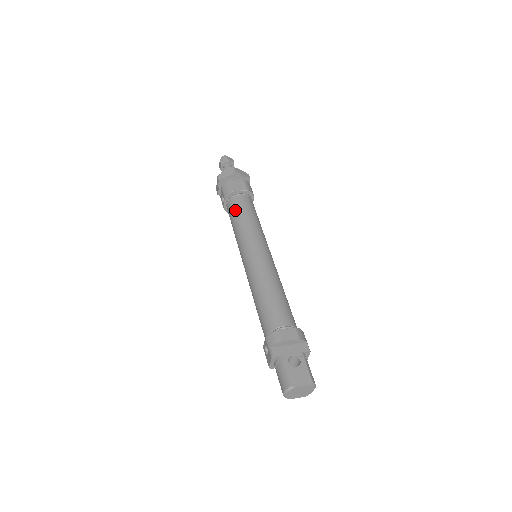
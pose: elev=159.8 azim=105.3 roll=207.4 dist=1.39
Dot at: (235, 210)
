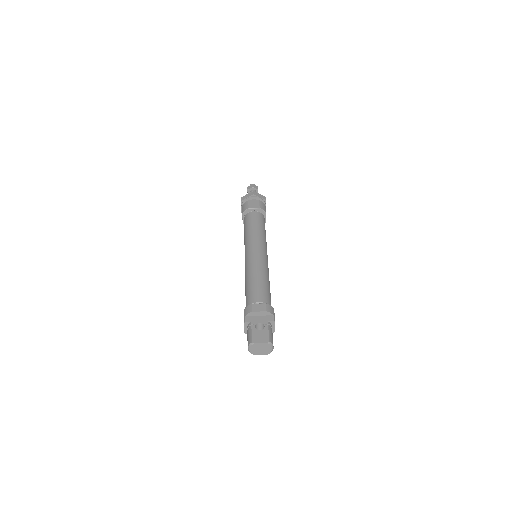
Dot at: (247, 222)
